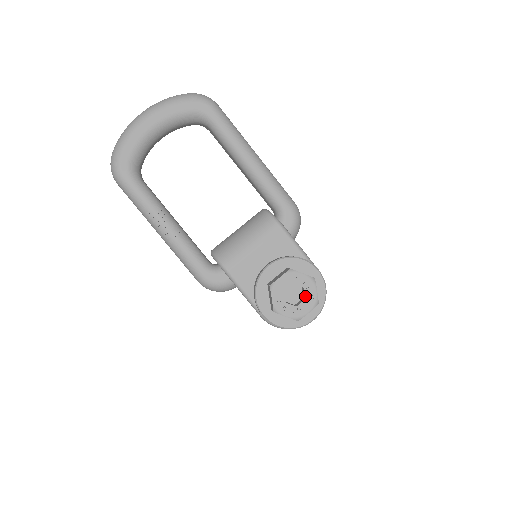
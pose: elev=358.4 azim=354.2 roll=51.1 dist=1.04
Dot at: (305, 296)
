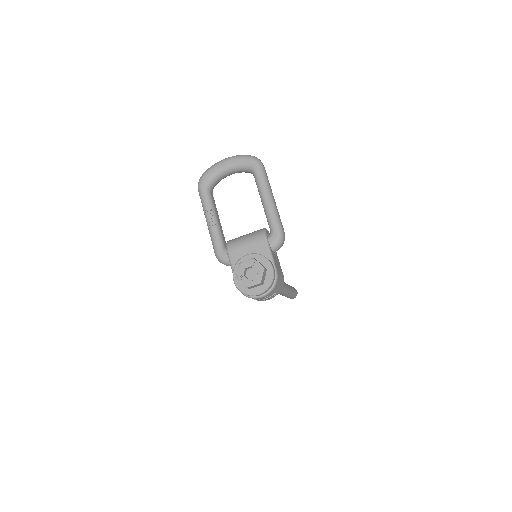
Dot at: (255, 275)
